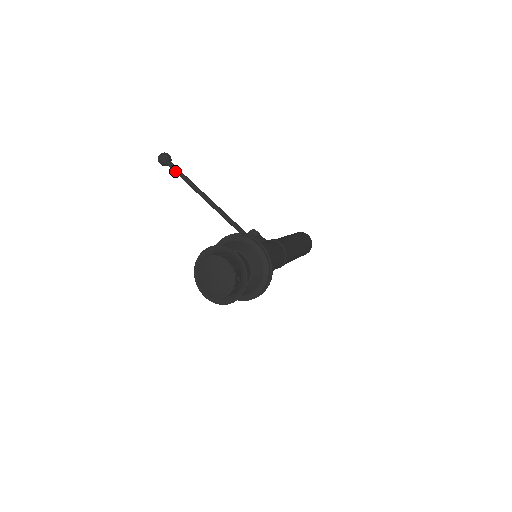
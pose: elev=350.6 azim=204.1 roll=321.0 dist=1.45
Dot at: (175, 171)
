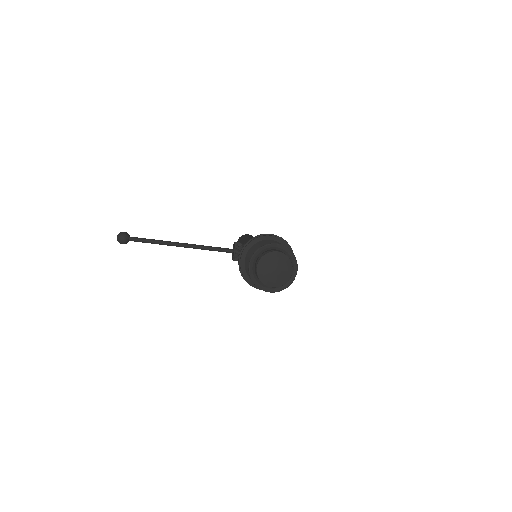
Dot at: (140, 241)
